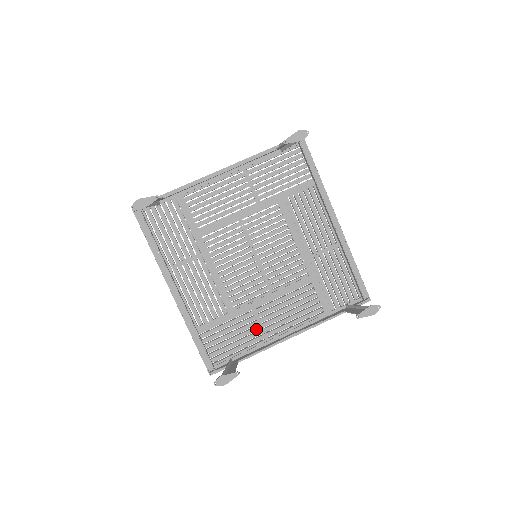
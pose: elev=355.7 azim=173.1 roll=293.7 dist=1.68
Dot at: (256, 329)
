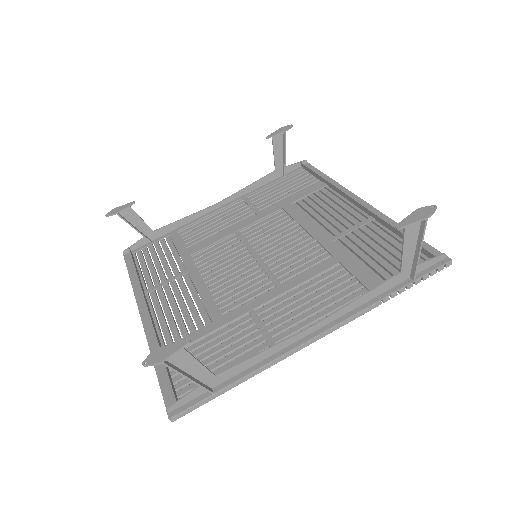
Dot at: (255, 336)
